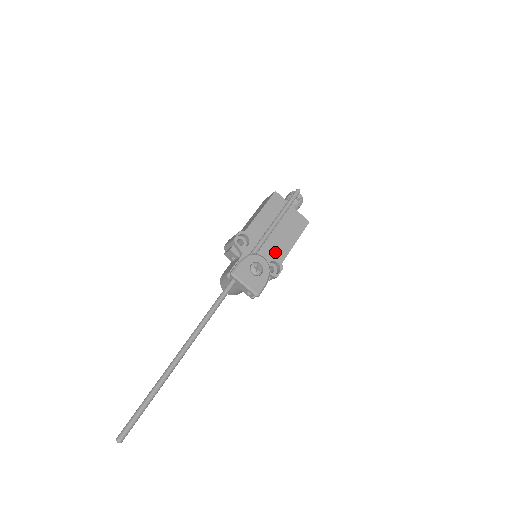
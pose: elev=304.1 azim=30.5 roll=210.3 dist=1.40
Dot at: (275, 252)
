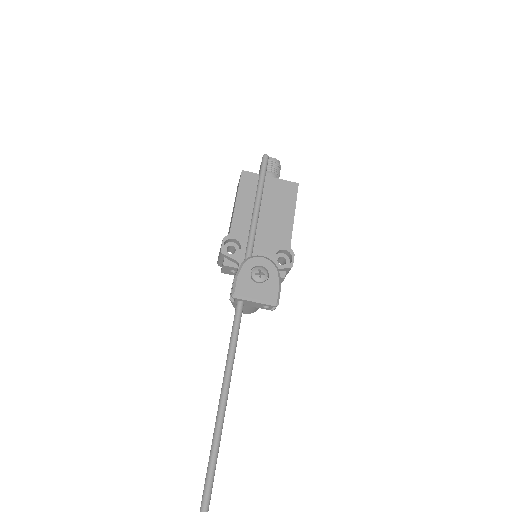
Dot at: (276, 239)
